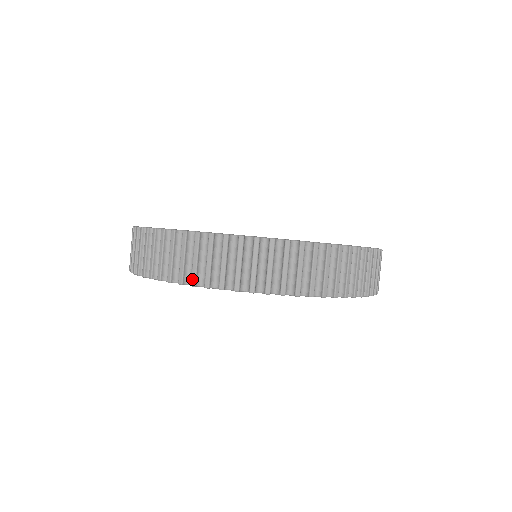
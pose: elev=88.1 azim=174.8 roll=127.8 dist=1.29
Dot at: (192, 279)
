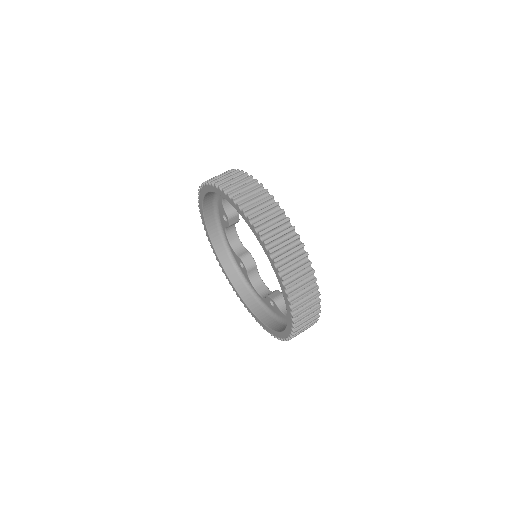
Dot at: (241, 201)
